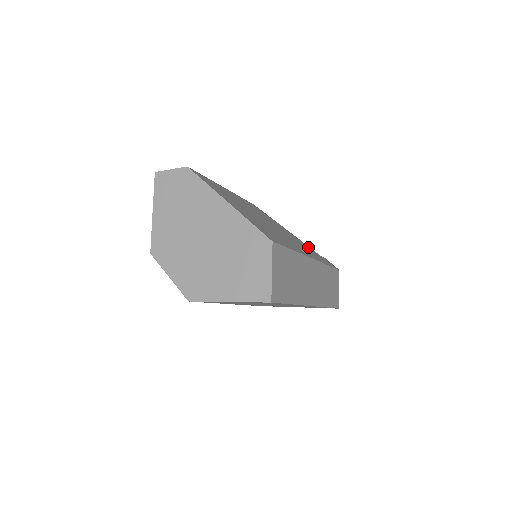
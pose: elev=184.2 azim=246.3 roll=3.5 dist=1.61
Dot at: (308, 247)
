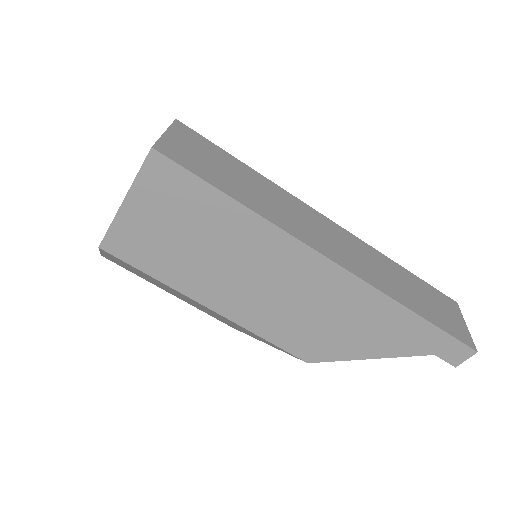
Dot at: occluded
